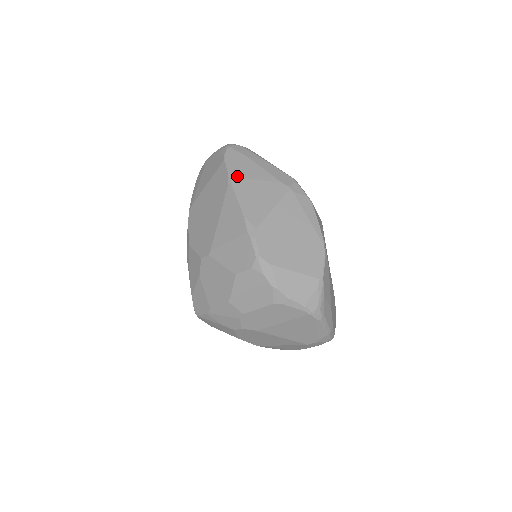
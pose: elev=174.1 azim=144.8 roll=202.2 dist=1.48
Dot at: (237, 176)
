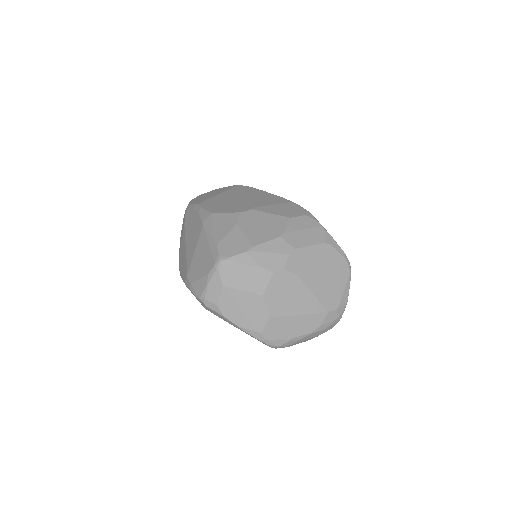
Dot at: occluded
